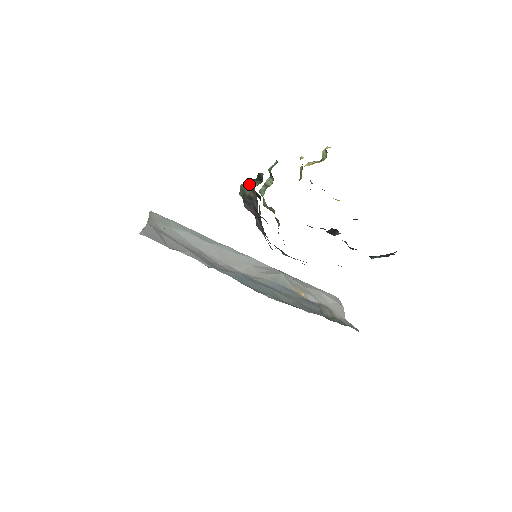
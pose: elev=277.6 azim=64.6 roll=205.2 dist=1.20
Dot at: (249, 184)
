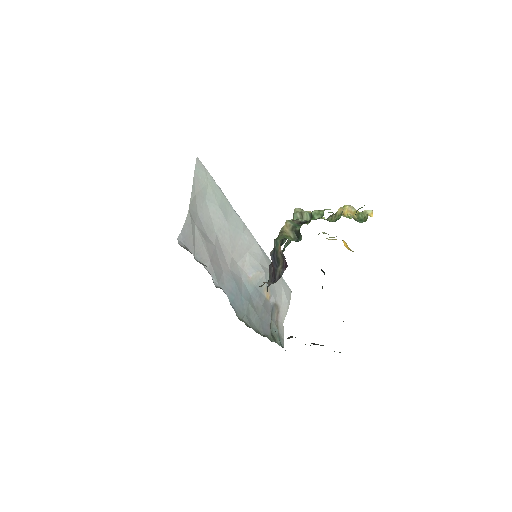
Dot at: (284, 257)
